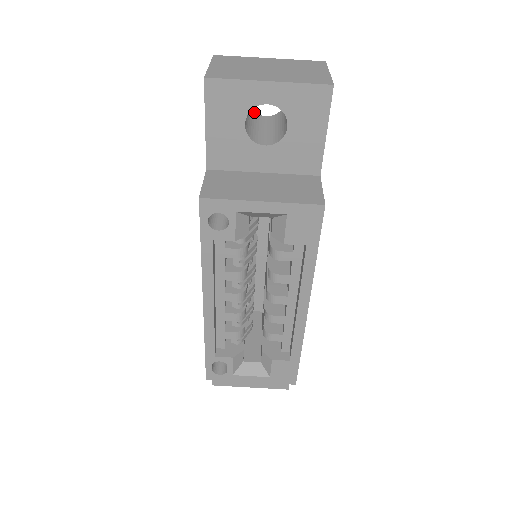
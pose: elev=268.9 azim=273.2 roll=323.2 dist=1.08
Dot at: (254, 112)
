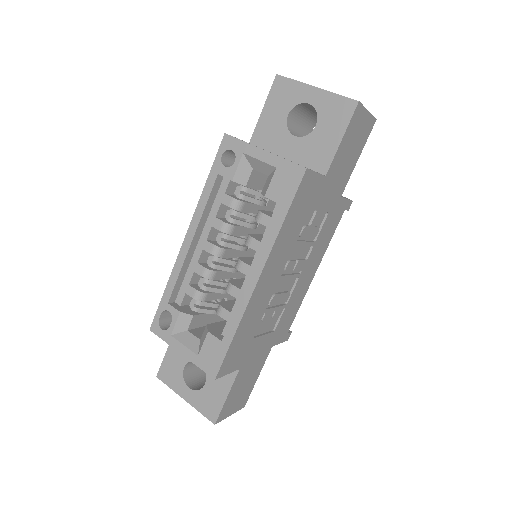
Dot at: occluded
